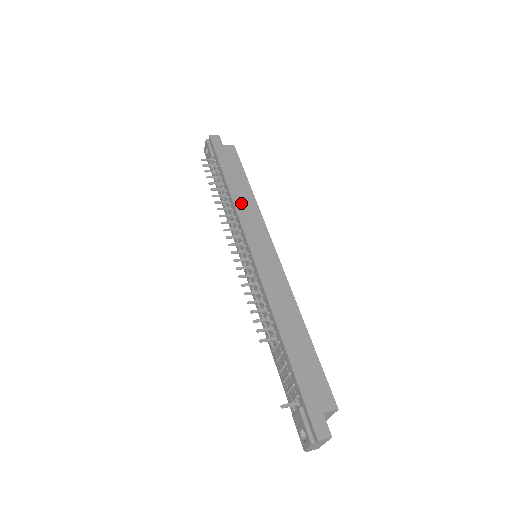
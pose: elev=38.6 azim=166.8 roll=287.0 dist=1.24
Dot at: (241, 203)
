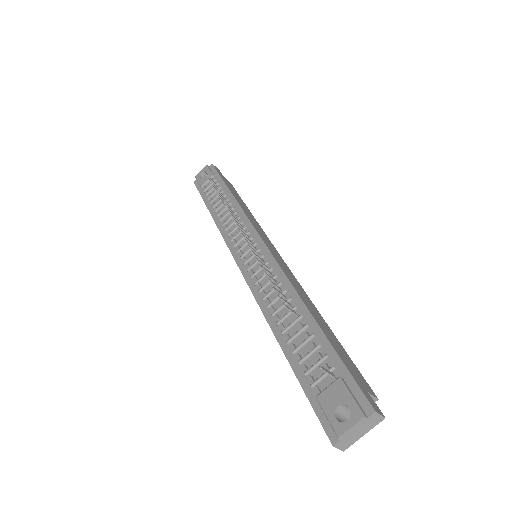
Dot at: (246, 211)
